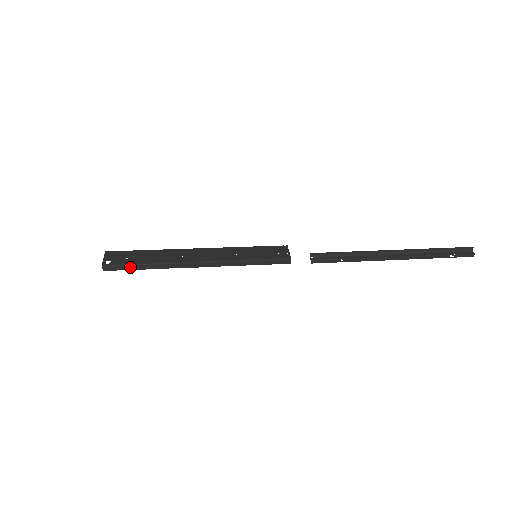
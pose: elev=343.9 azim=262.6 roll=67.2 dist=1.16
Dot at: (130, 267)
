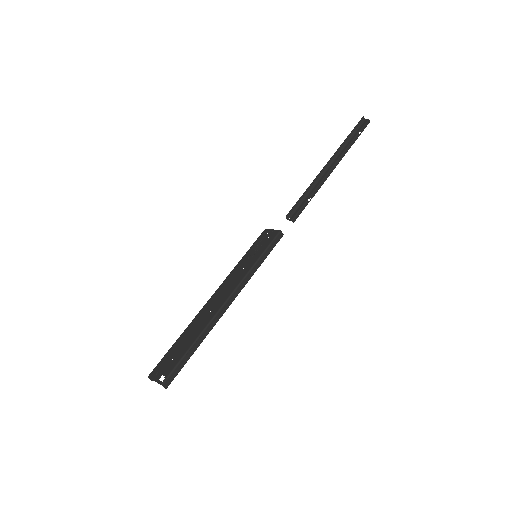
Dot at: (183, 361)
